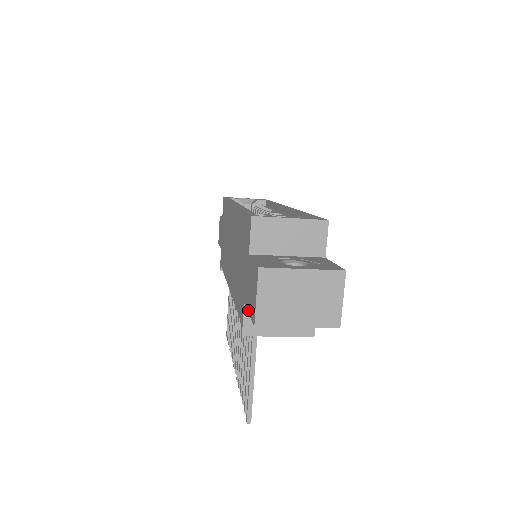
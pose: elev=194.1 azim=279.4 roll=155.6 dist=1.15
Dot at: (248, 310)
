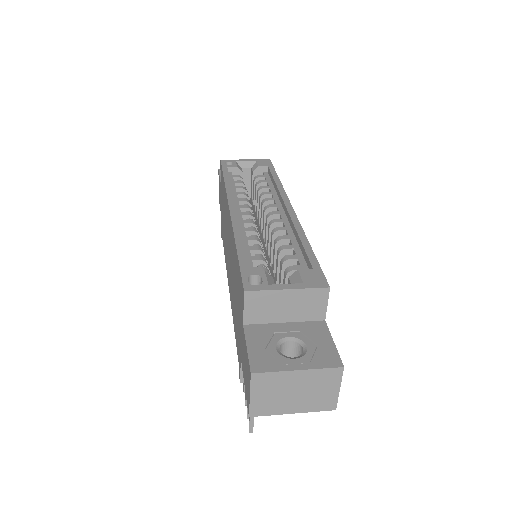
Dot at: (244, 381)
